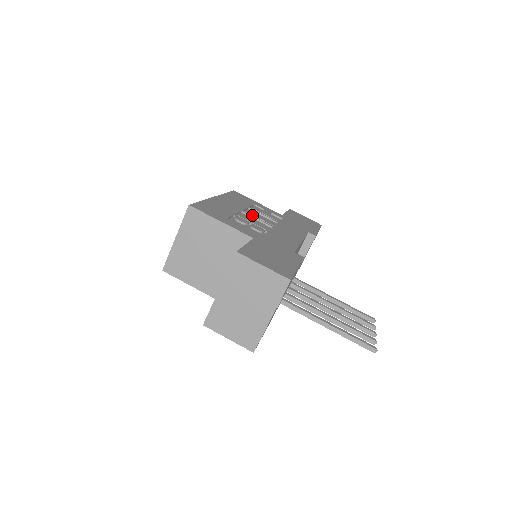
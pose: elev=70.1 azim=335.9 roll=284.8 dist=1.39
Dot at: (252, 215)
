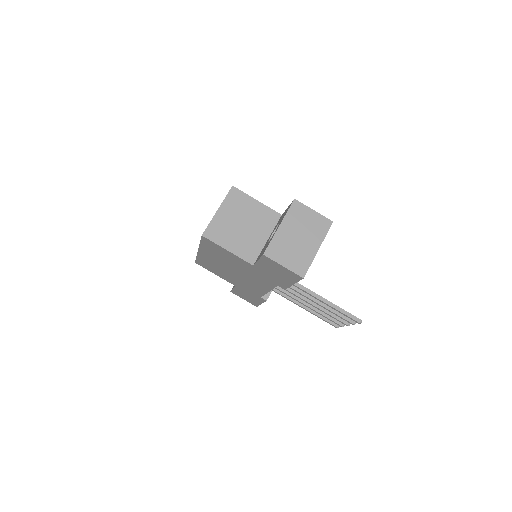
Dot at: occluded
